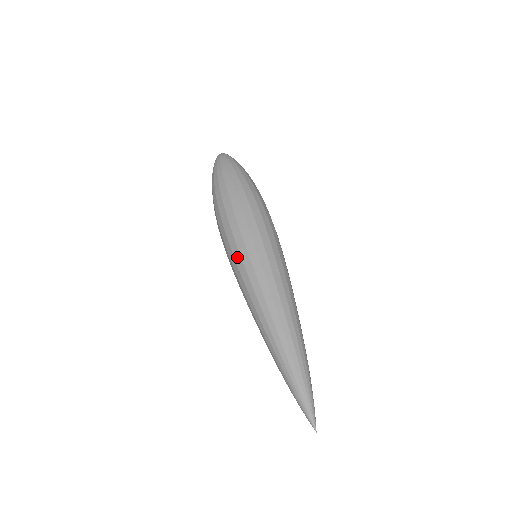
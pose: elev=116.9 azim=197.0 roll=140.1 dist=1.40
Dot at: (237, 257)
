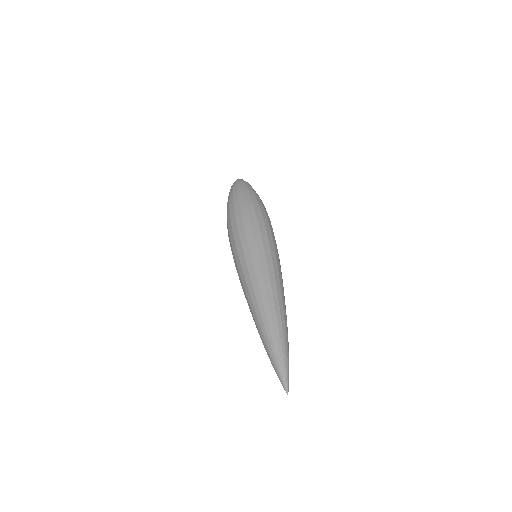
Dot at: (245, 248)
